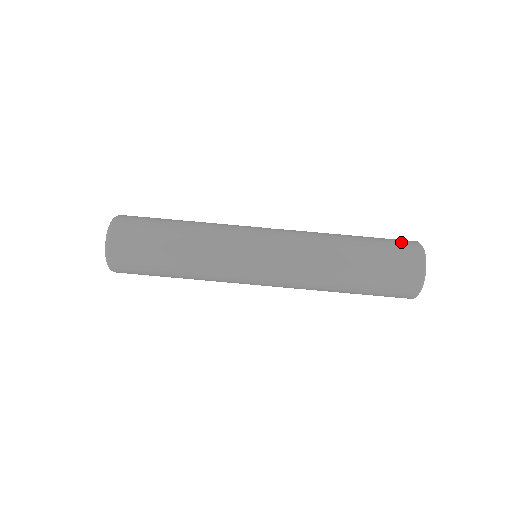
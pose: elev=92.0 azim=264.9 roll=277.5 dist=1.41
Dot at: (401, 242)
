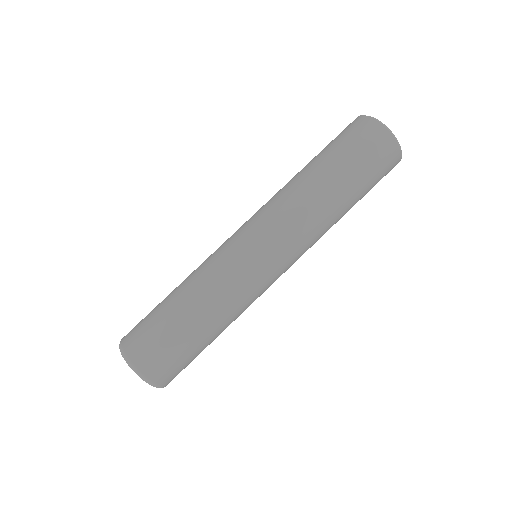
Dot at: occluded
